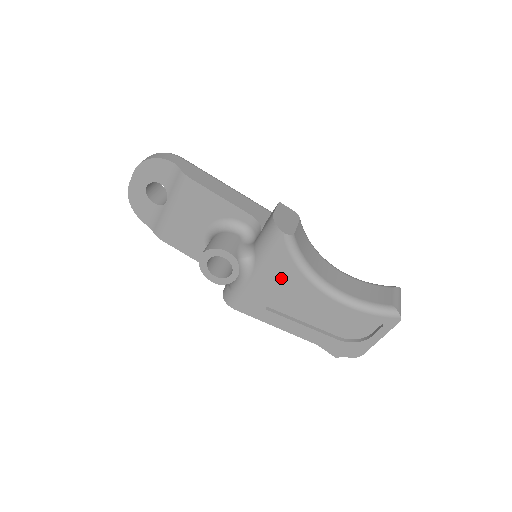
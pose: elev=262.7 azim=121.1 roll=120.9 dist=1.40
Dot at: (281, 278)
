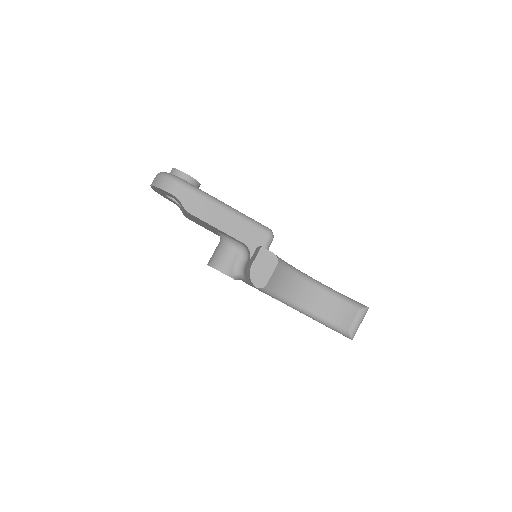
Dot at: occluded
